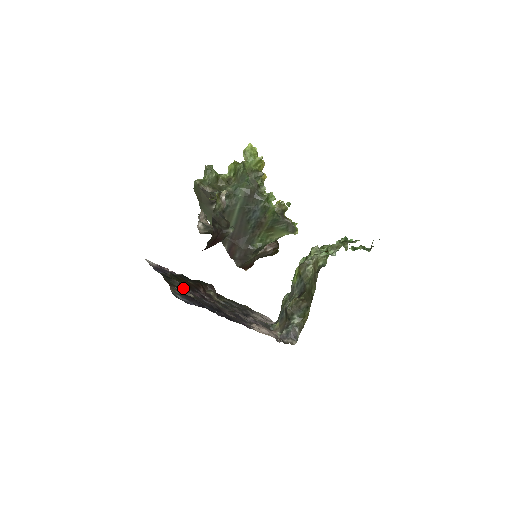
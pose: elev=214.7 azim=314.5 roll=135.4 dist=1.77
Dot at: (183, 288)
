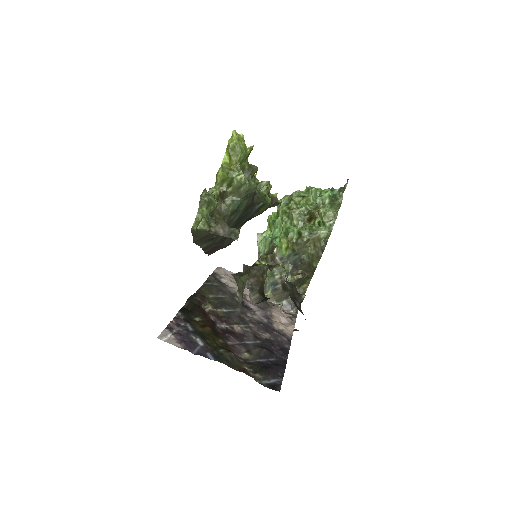
Dot at: (234, 352)
